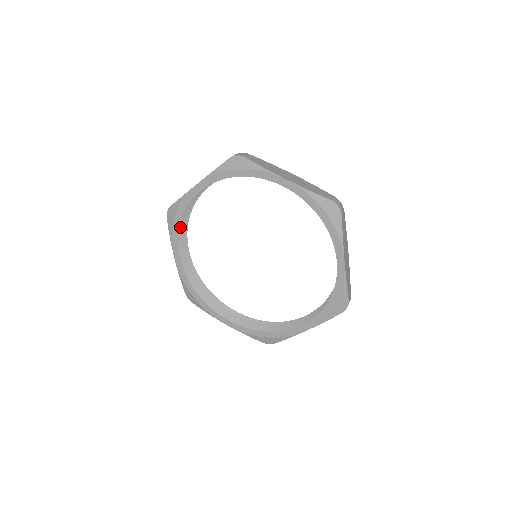
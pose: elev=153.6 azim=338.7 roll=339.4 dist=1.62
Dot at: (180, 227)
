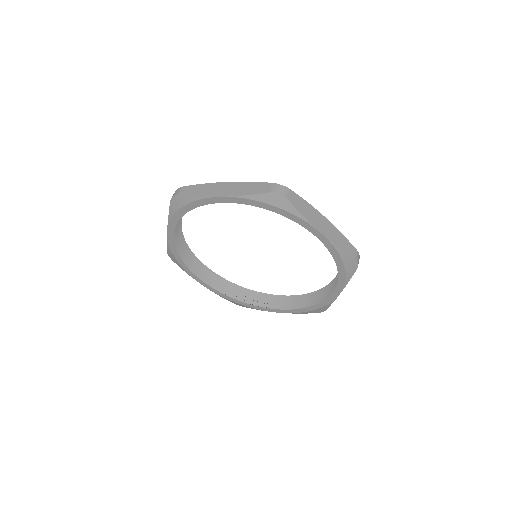
Dot at: (186, 263)
